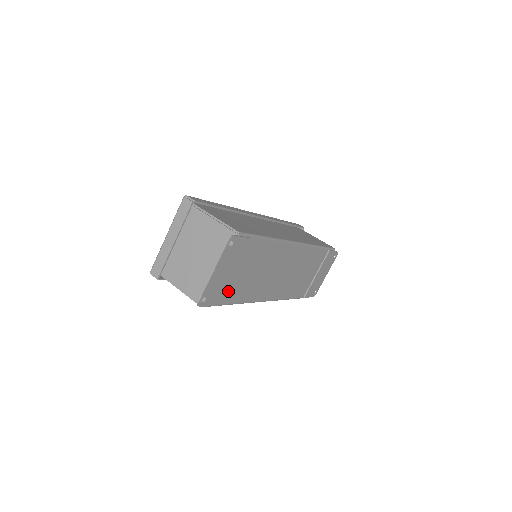
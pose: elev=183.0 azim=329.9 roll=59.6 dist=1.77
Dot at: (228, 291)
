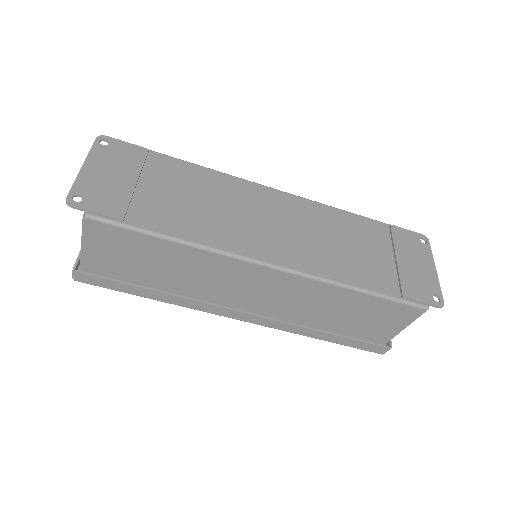
Dot at: (139, 210)
